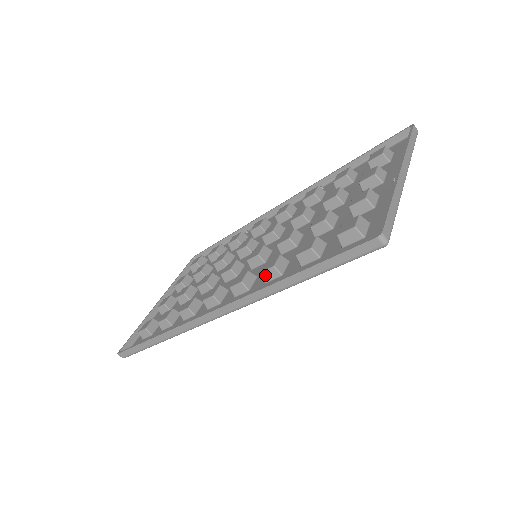
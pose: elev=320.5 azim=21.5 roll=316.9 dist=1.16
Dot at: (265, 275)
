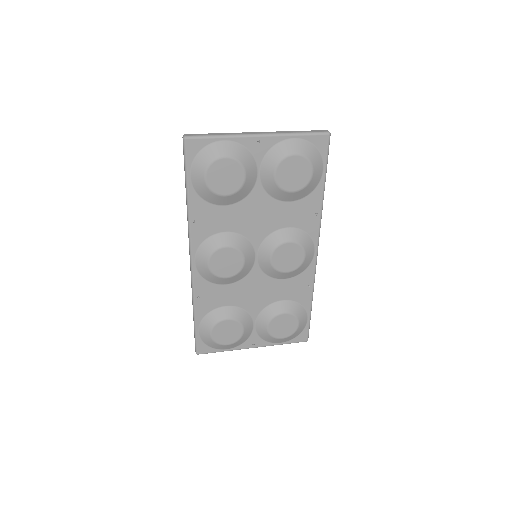
Dot at: occluded
